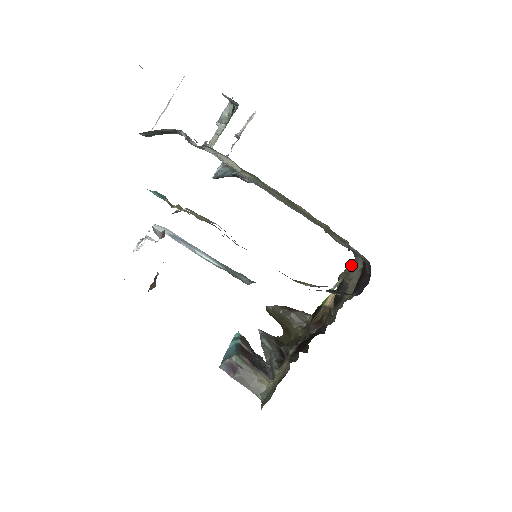
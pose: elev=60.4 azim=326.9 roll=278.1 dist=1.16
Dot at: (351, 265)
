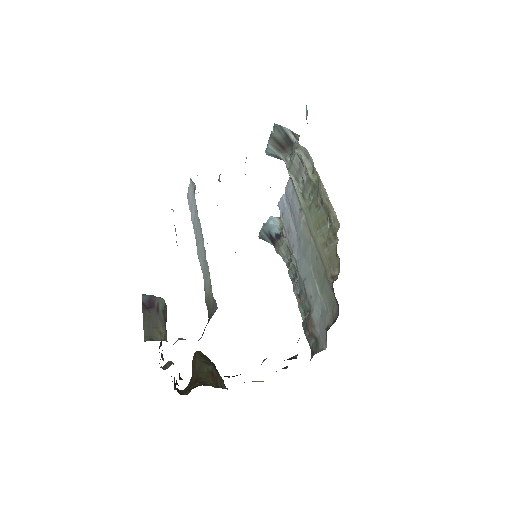
Dot at: occluded
